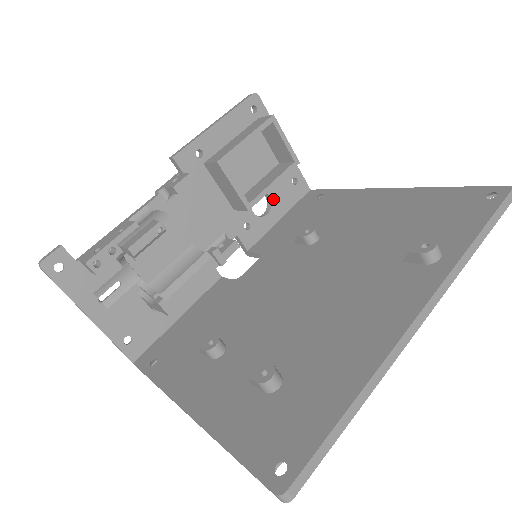
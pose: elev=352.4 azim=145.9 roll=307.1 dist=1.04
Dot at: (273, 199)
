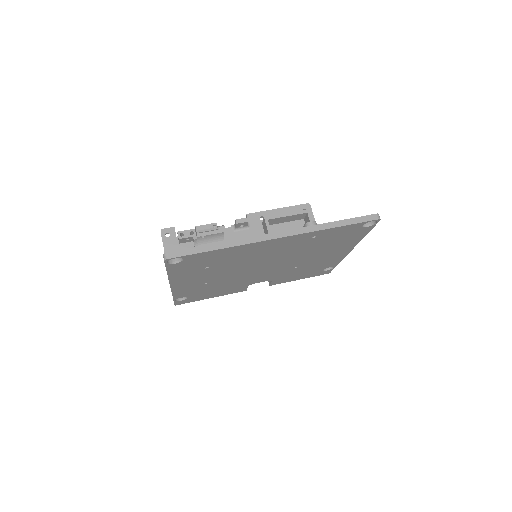
Dot at: occluded
